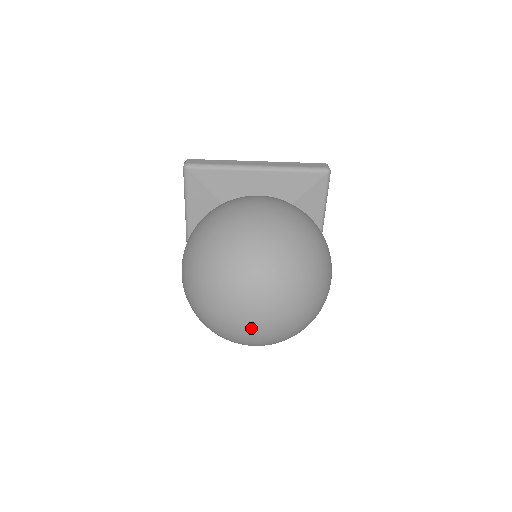
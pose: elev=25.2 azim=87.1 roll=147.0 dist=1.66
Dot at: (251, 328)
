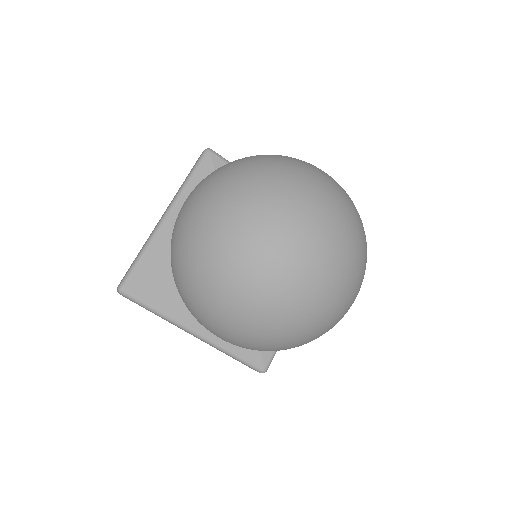
Dot at: (294, 254)
